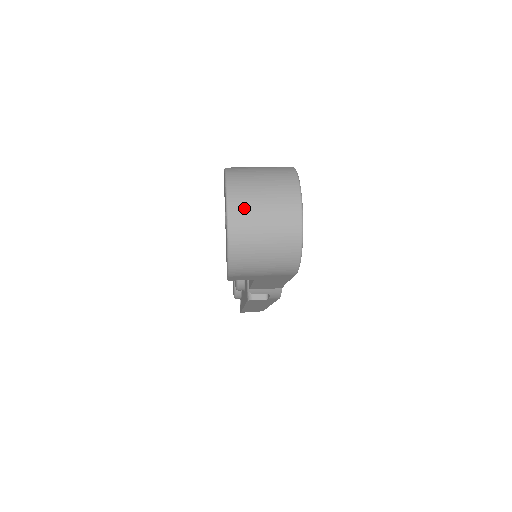
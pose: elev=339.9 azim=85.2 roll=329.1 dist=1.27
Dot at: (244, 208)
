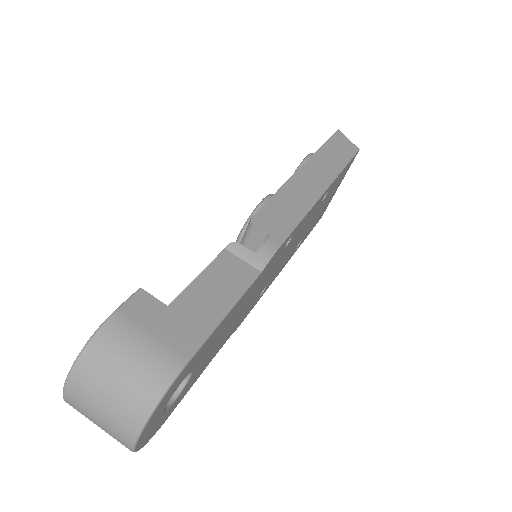
Dot at: (78, 407)
